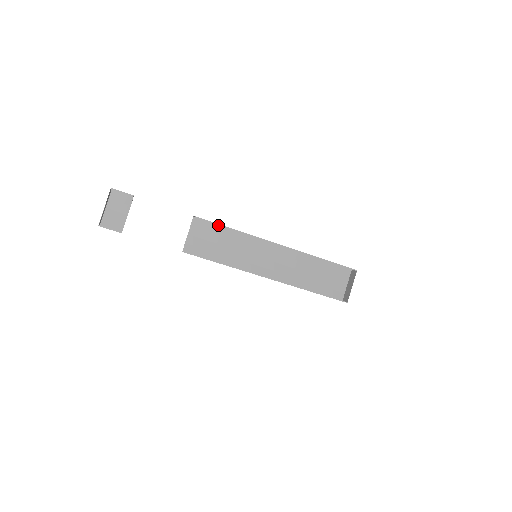
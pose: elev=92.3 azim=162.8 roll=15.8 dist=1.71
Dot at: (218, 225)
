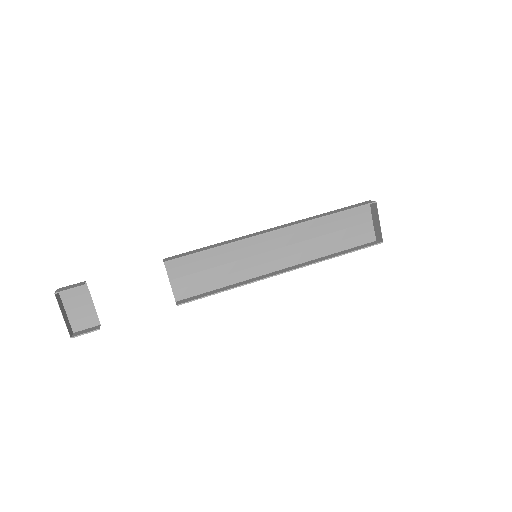
Dot at: (195, 250)
